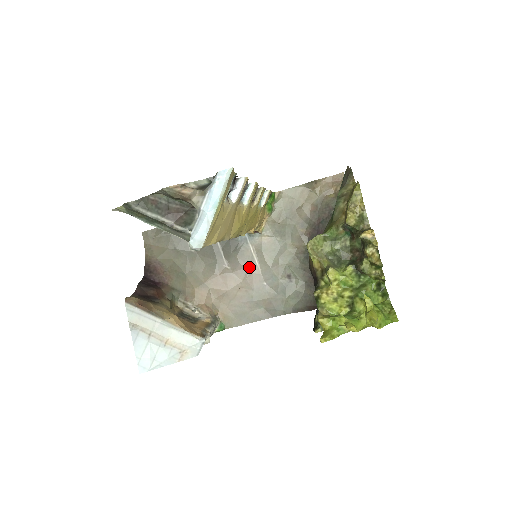
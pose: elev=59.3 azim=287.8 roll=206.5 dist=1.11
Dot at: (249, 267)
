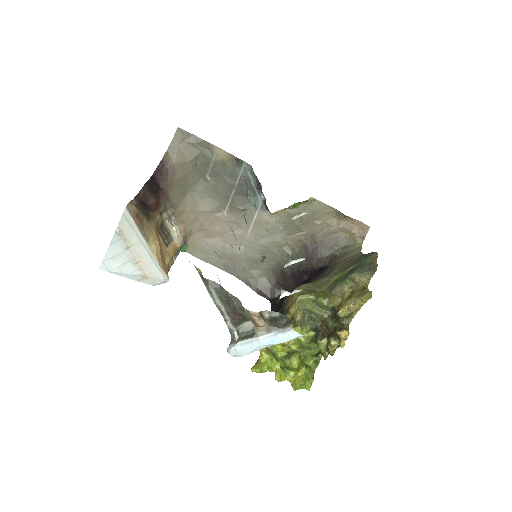
Dot at: (241, 228)
